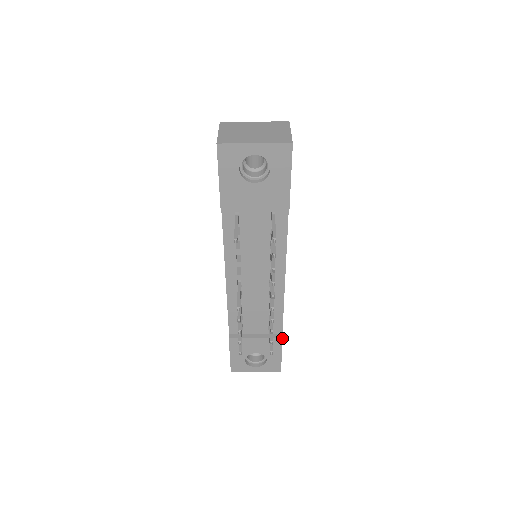
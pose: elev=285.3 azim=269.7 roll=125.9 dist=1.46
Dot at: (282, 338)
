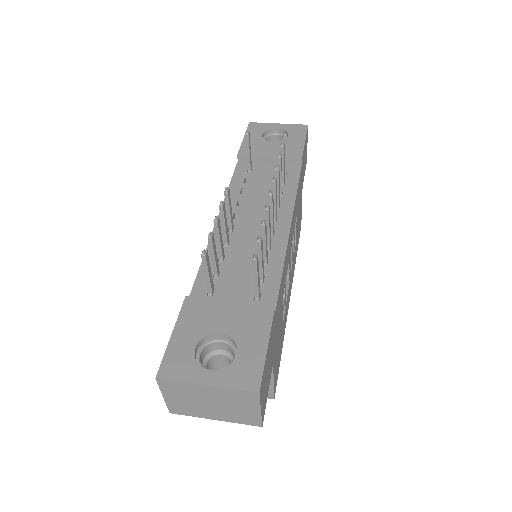
Dot at: (274, 306)
